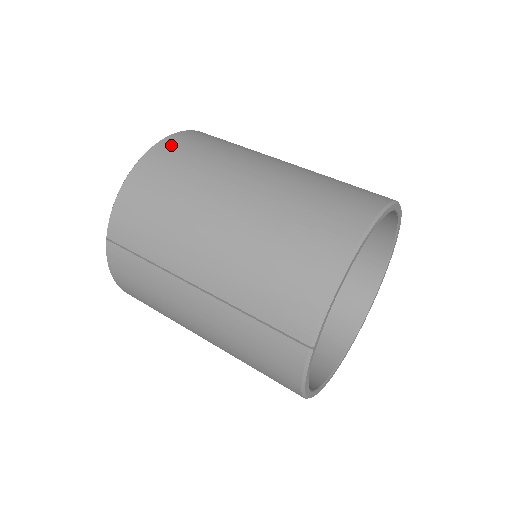
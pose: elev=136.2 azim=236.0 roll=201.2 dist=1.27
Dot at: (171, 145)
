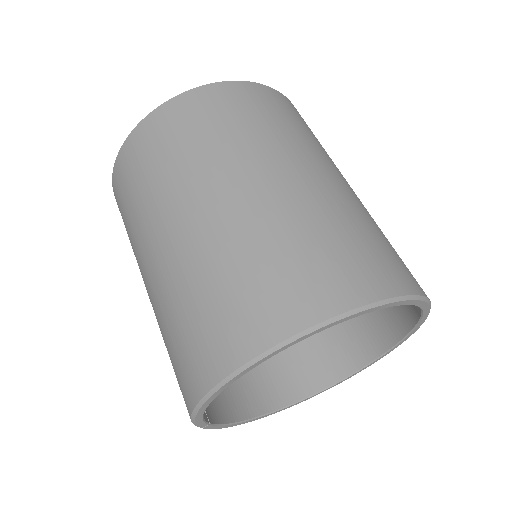
Dot at: (142, 136)
